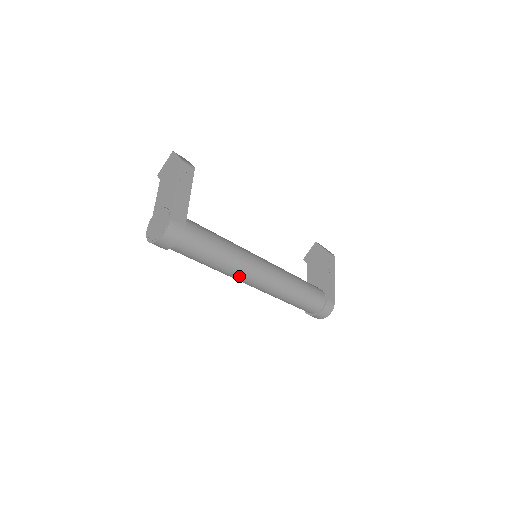
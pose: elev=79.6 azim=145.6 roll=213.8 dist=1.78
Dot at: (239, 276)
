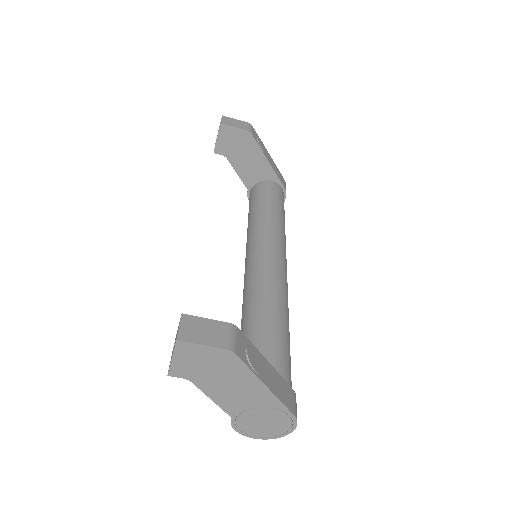
Dot at: occluded
